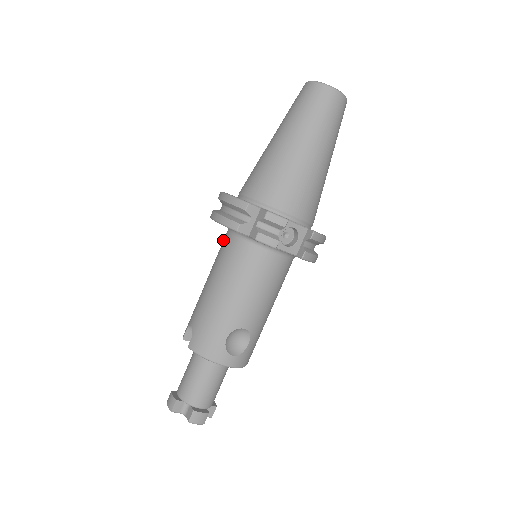
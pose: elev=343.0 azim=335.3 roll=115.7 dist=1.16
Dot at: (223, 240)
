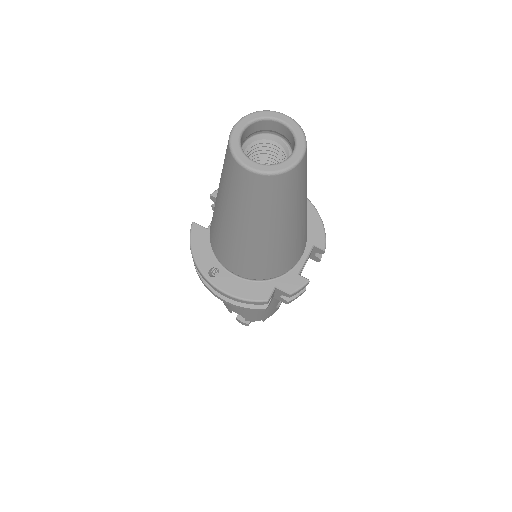
Dot at: occluded
